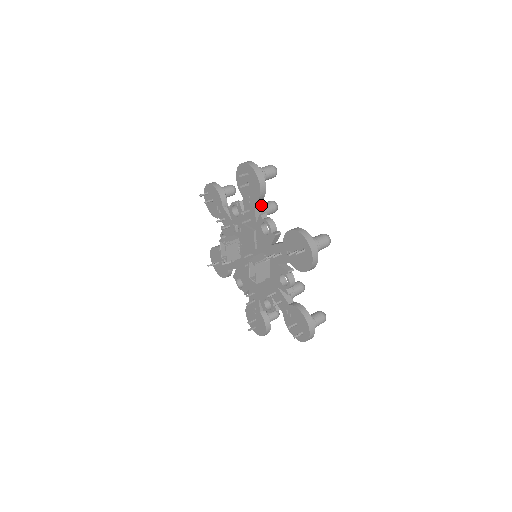
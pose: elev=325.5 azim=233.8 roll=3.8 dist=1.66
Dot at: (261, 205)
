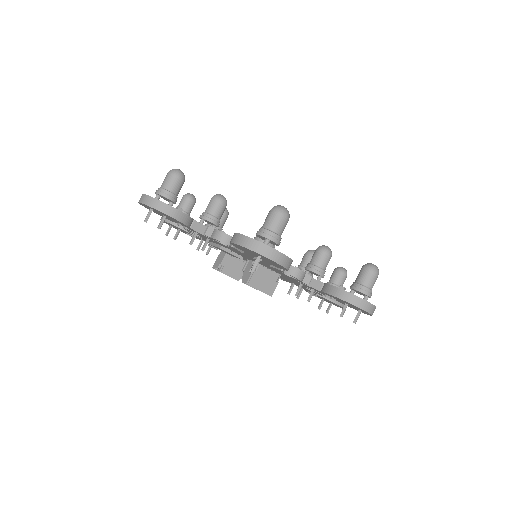
Dot at: (202, 216)
